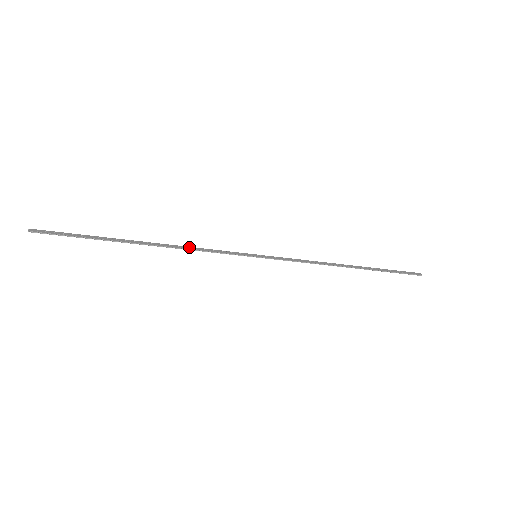
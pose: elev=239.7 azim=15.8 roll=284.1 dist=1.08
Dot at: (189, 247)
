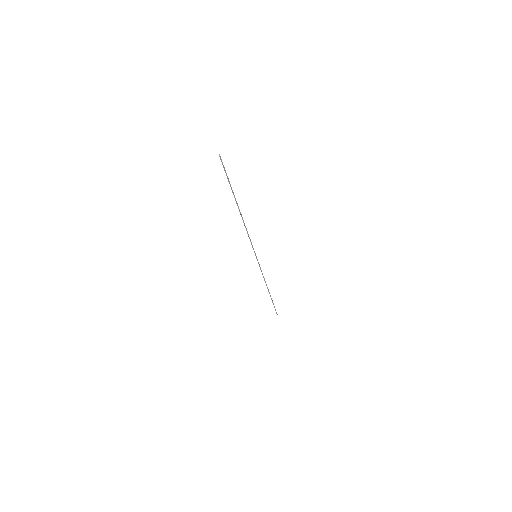
Dot at: occluded
